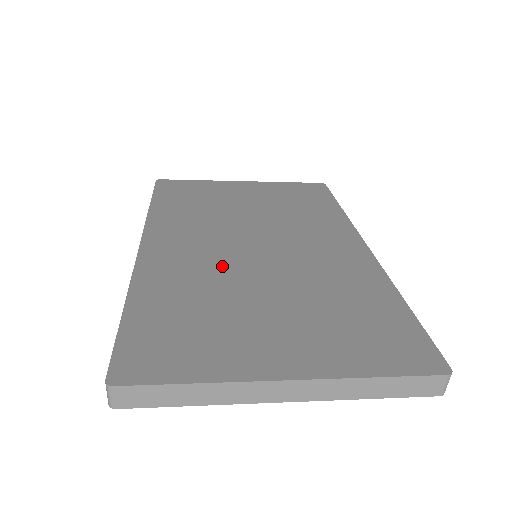
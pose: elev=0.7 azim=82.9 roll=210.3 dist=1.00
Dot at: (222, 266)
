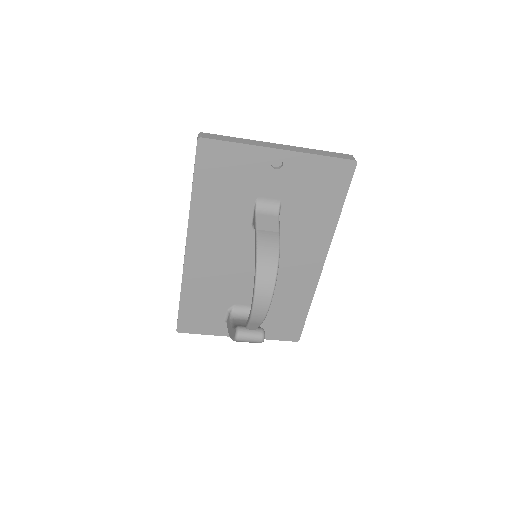
Dot at: occluded
